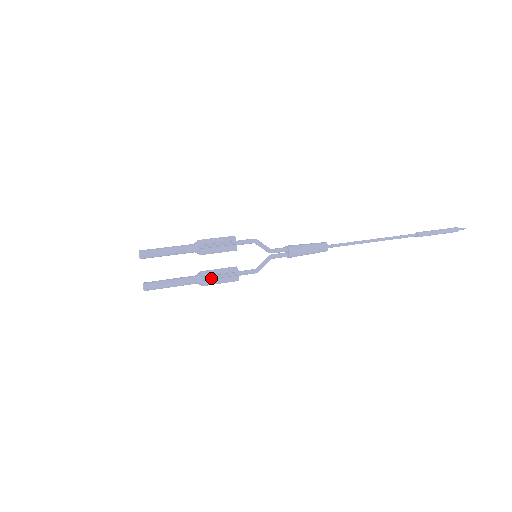
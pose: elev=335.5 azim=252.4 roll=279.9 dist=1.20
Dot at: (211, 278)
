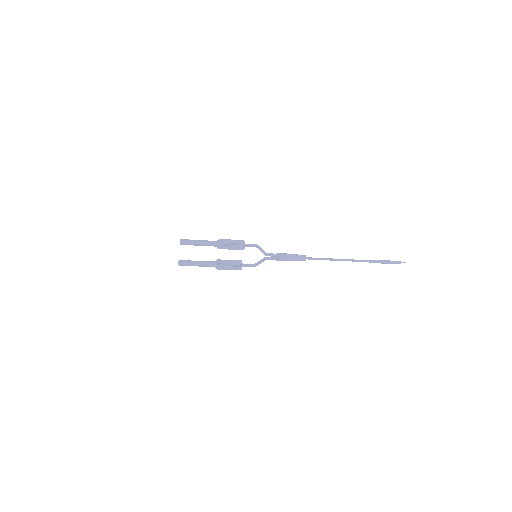
Dot at: (224, 265)
